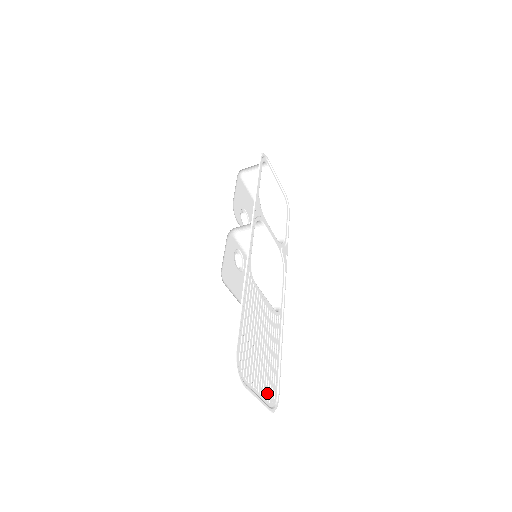
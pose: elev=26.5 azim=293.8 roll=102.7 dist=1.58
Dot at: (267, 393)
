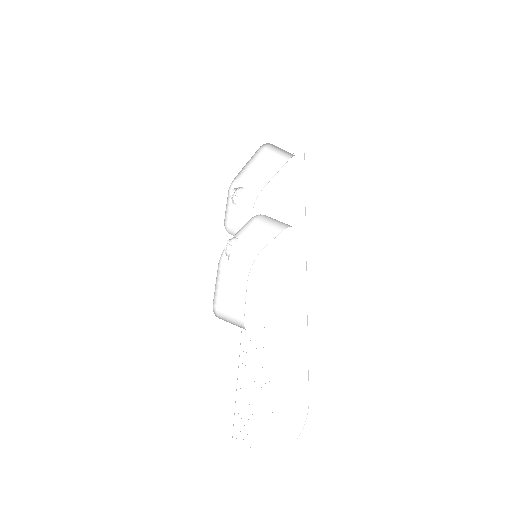
Dot at: occluded
